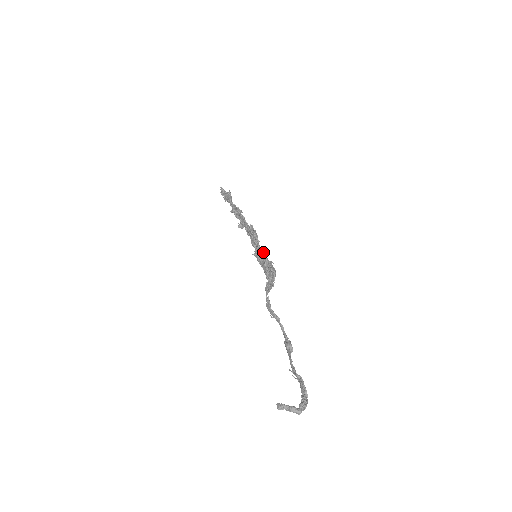
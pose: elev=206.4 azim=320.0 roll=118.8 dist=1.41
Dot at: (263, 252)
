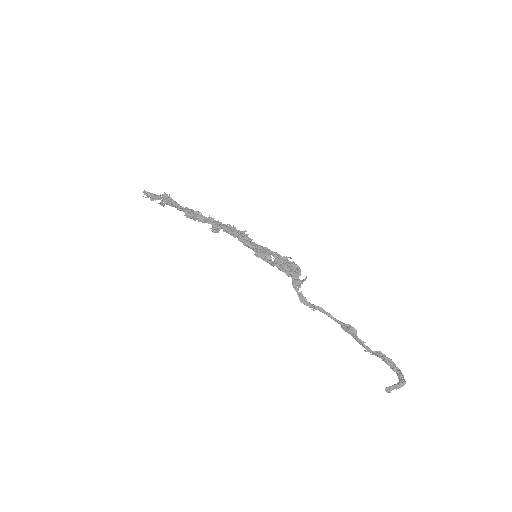
Dot at: occluded
